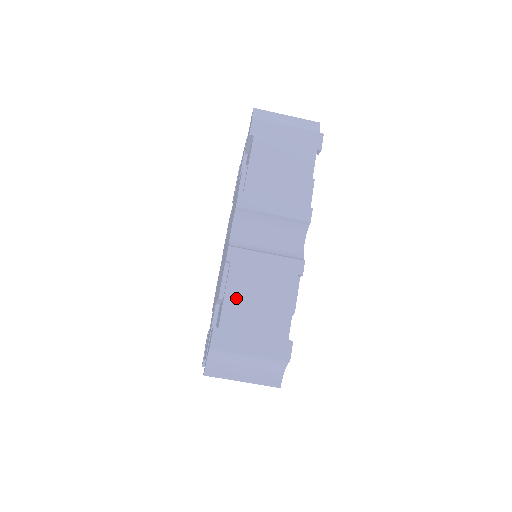
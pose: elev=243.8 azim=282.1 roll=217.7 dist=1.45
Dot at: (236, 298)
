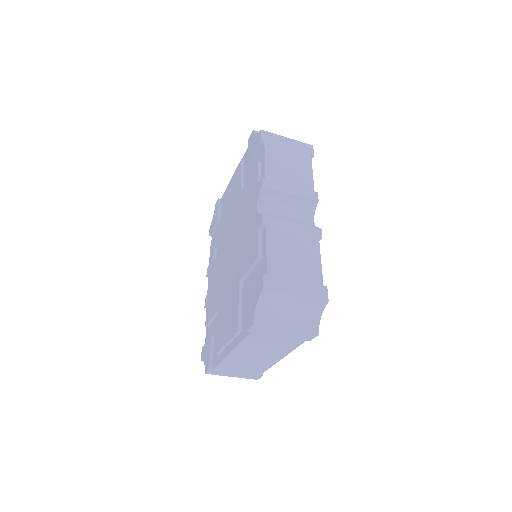
Dot at: (276, 252)
